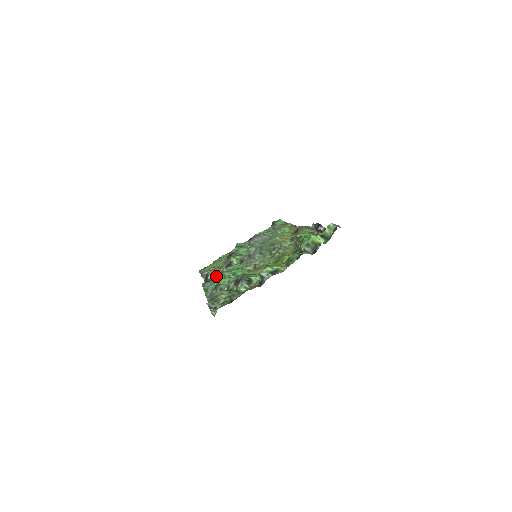
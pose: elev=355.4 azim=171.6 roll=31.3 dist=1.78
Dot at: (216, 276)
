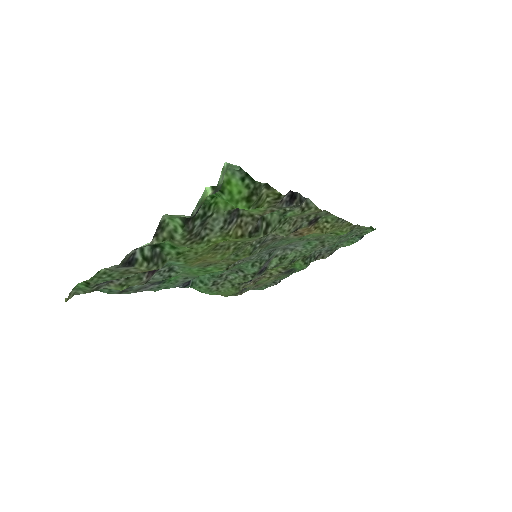
Dot at: occluded
